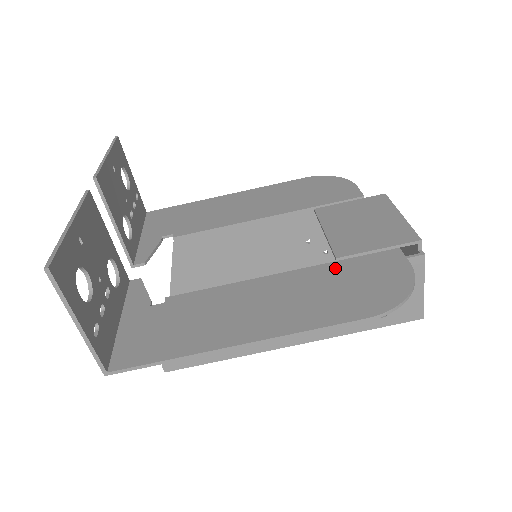
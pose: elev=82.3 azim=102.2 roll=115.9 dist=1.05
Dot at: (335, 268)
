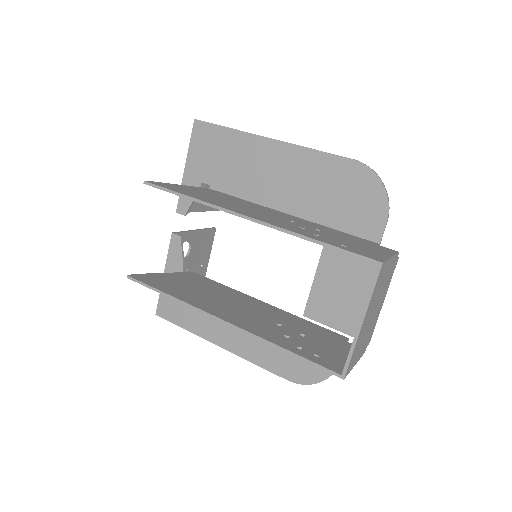
Dot at: (328, 220)
